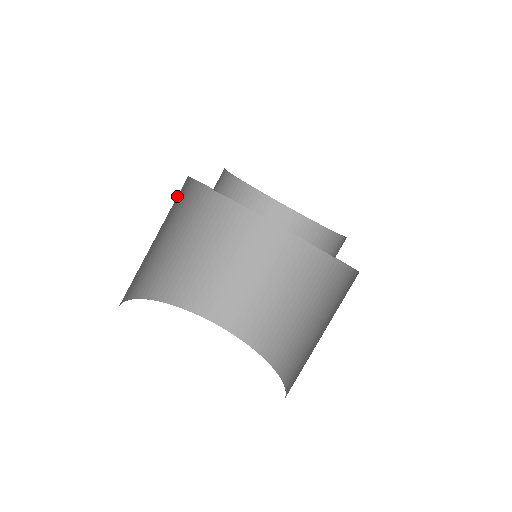
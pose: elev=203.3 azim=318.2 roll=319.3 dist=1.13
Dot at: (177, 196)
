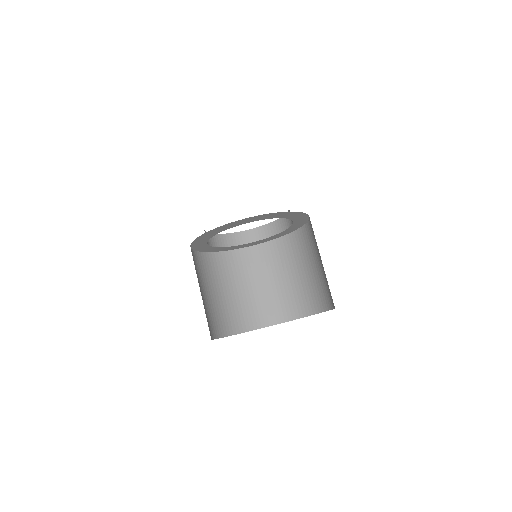
Dot at: occluded
